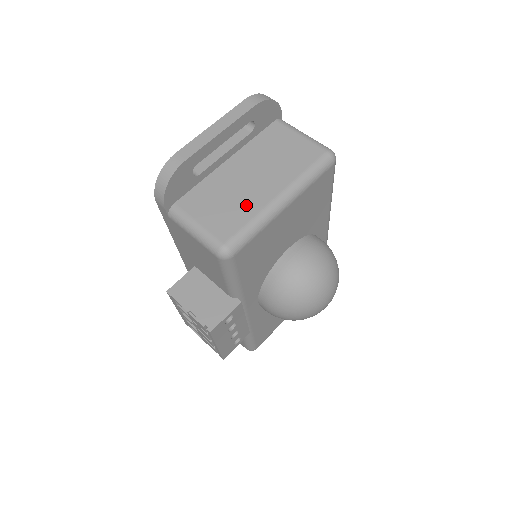
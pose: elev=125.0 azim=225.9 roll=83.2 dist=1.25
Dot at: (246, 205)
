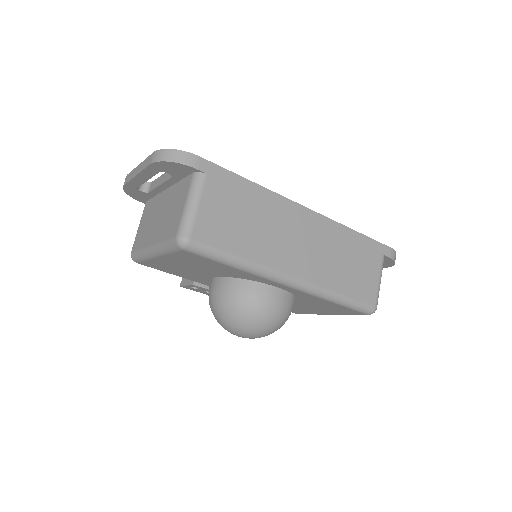
Dot at: (146, 236)
